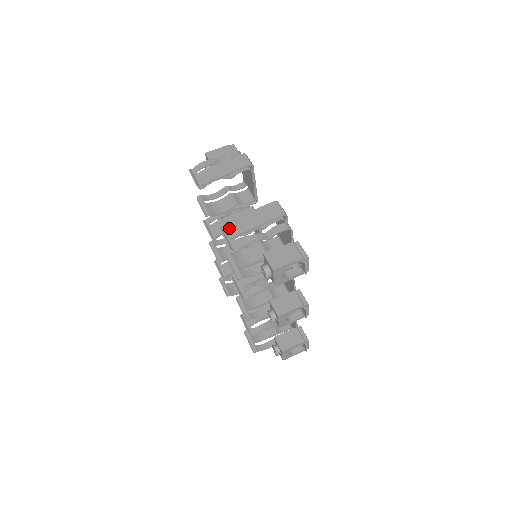
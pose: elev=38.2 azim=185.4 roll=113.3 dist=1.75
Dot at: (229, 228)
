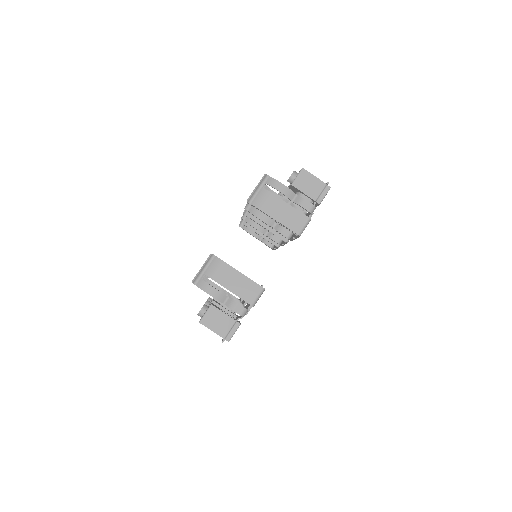
Dot at: (213, 265)
